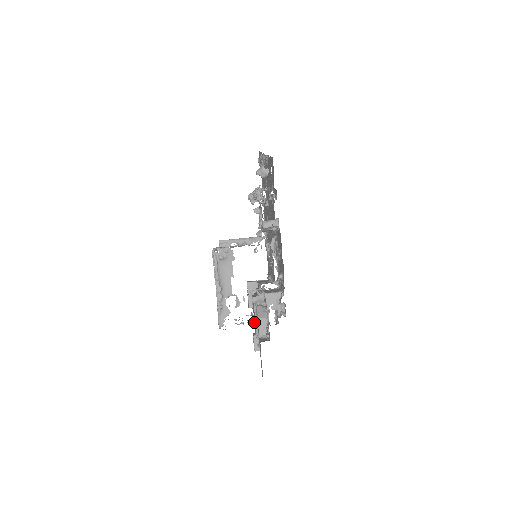
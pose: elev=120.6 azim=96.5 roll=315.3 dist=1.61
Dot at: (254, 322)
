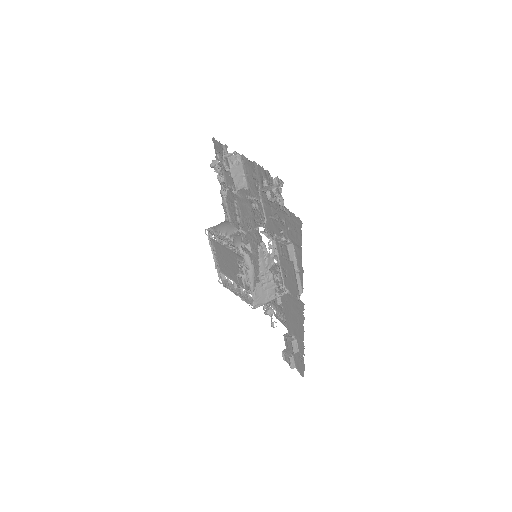
Dot at: (275, 249)
